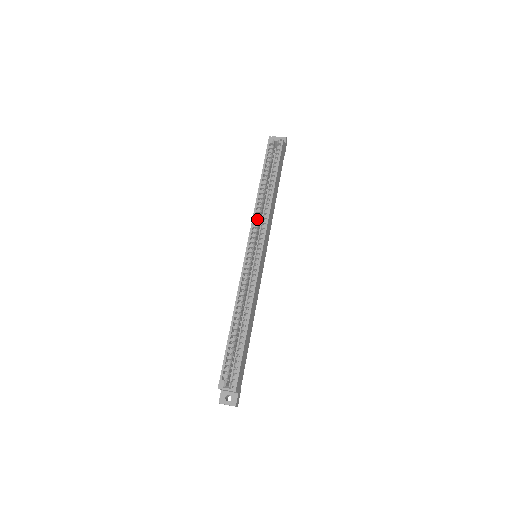
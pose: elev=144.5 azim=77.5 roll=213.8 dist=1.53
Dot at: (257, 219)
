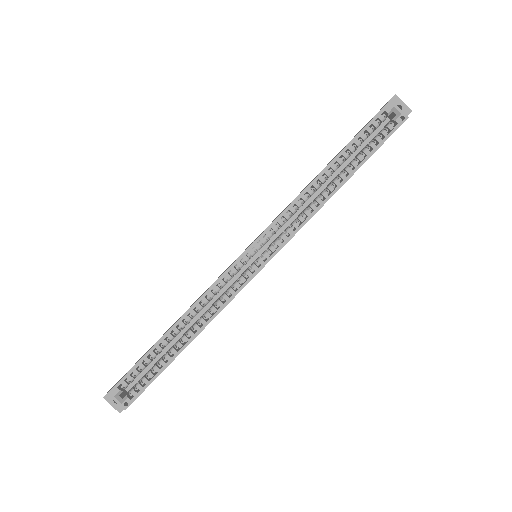
Dot at: (289, 215)
